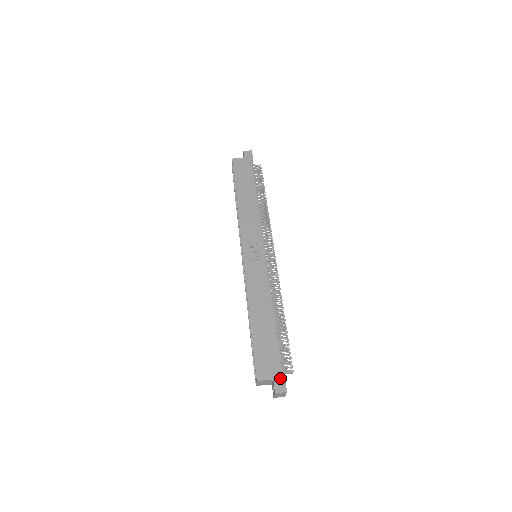
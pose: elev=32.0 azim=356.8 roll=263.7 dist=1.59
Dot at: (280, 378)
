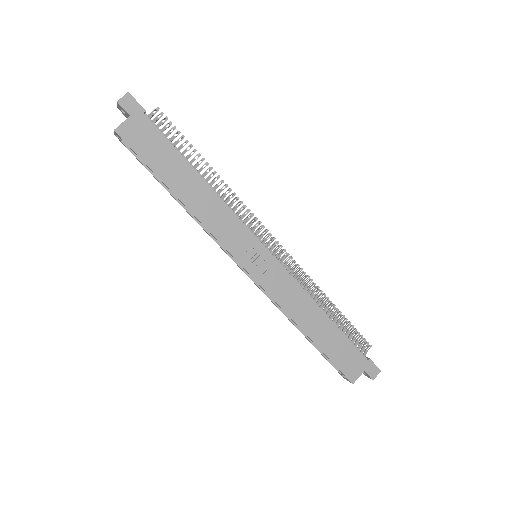
Dot at: (369, 365)
